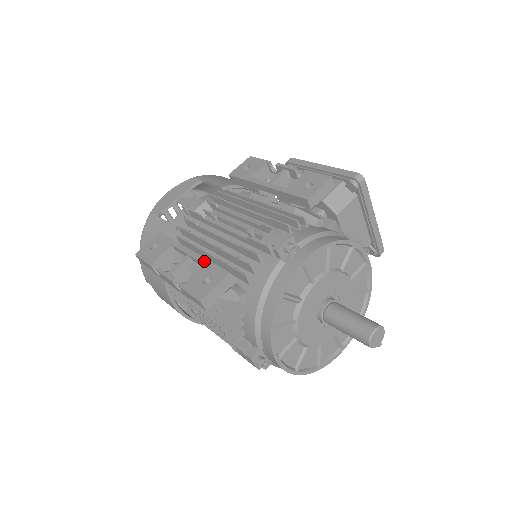
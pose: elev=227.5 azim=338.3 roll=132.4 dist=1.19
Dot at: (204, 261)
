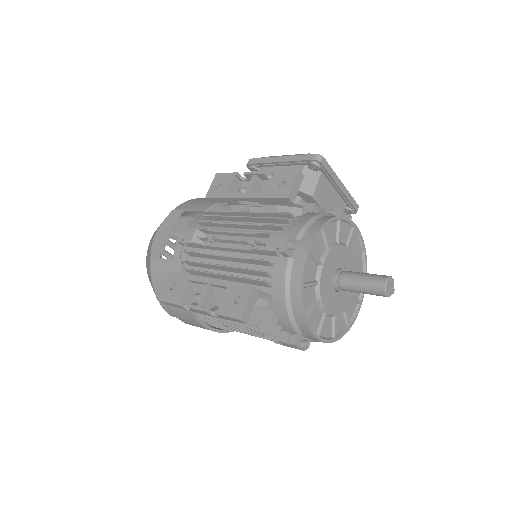
Dot at: (225, 284)
